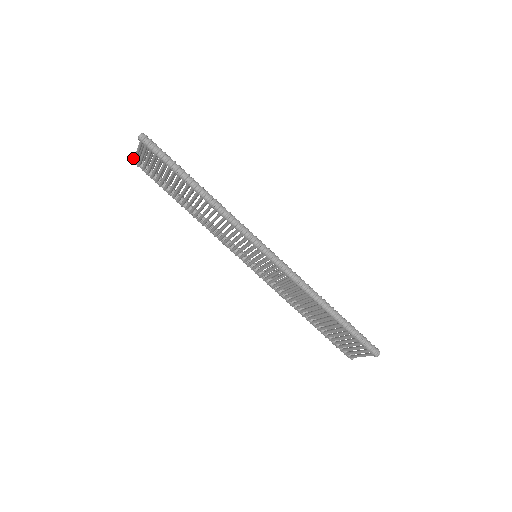
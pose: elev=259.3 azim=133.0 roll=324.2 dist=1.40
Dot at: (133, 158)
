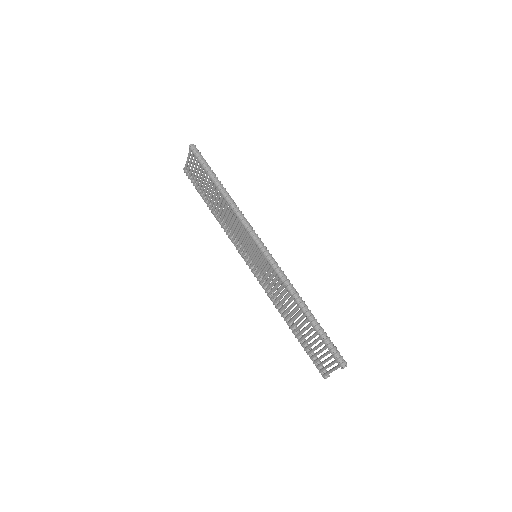
Dot at: (184, 168)
